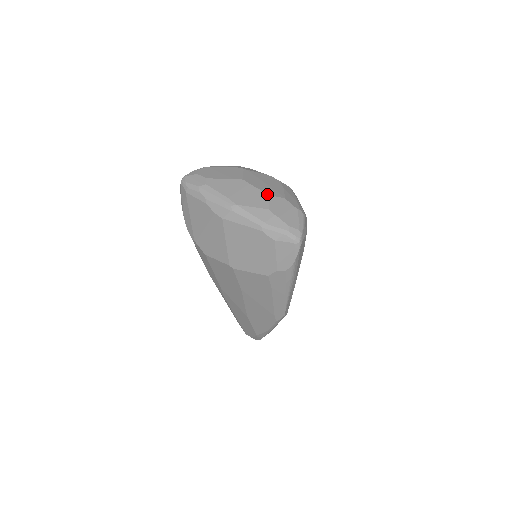
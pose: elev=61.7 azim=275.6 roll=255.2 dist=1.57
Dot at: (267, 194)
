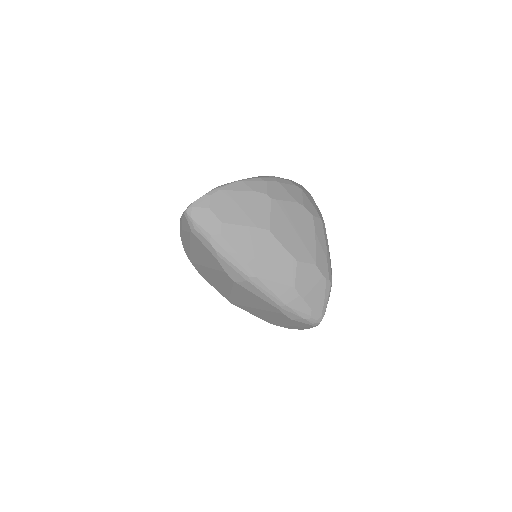
Dot at: (296, 260)
